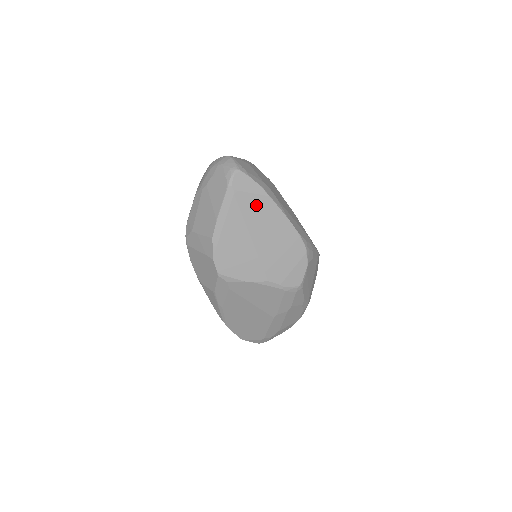
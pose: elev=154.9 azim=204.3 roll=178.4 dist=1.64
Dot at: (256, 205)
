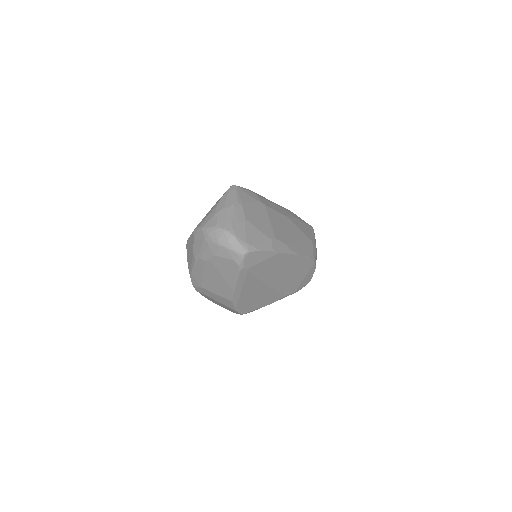
Dot at: (268, 265)
